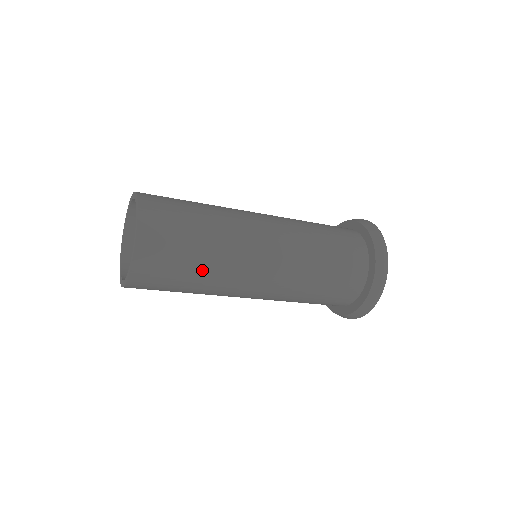
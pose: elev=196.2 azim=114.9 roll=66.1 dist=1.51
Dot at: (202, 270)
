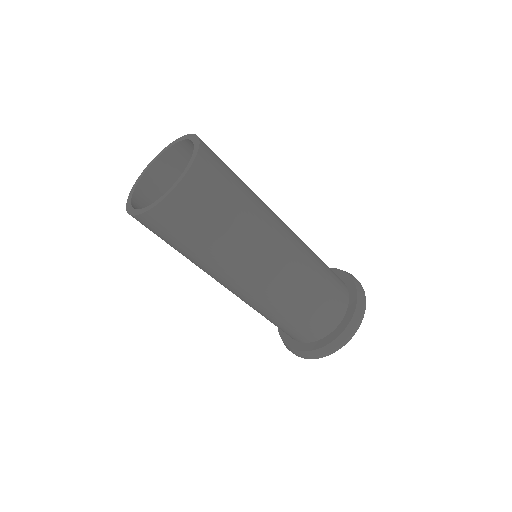
Dot at: (247, 196)
